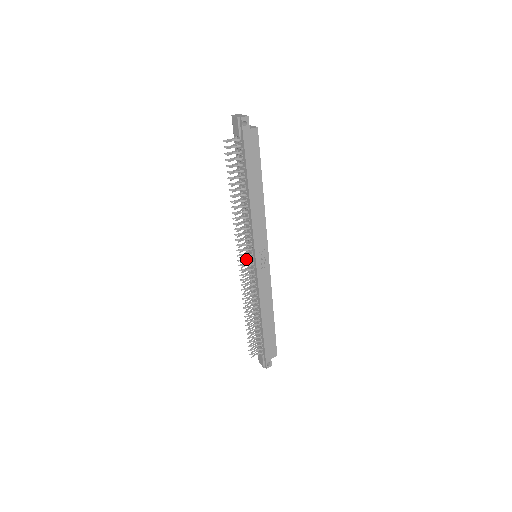
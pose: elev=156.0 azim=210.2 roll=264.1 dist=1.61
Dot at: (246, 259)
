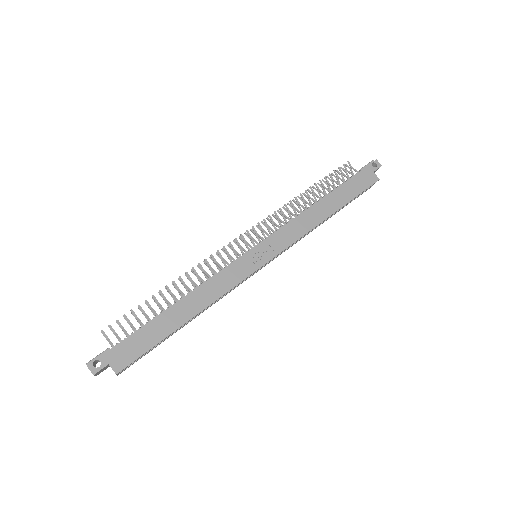
Dot at: occluded
